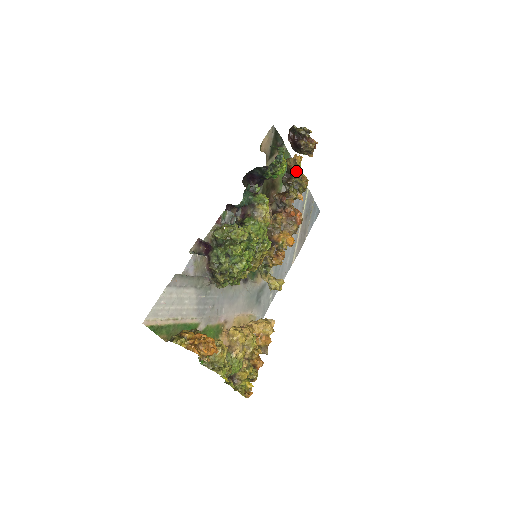
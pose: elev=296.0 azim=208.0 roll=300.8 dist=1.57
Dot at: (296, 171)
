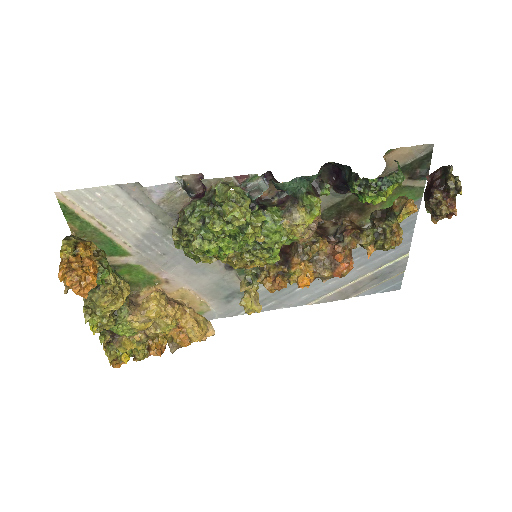
Dot at: (395, 218)
